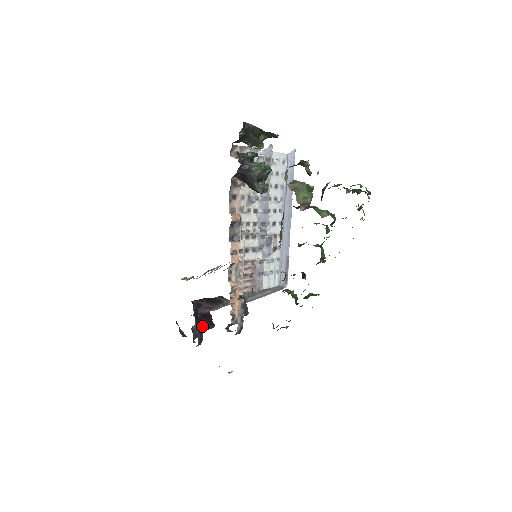
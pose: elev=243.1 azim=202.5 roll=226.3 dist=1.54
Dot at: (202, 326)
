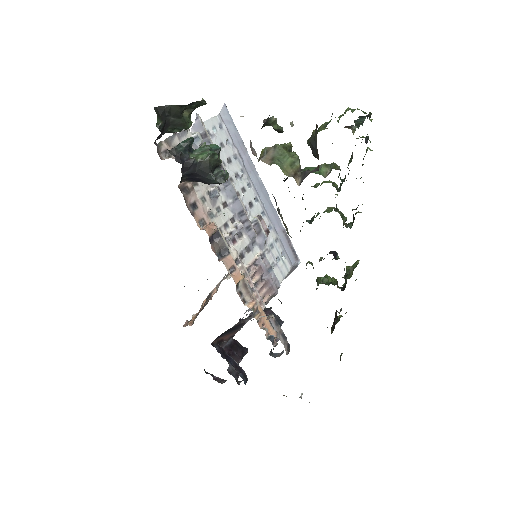
Dot at: (236, 360)
